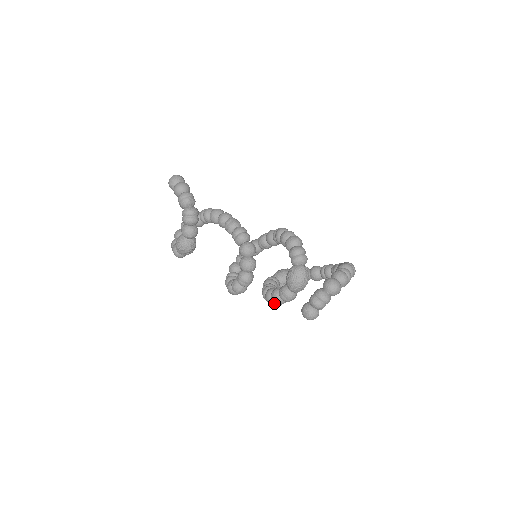
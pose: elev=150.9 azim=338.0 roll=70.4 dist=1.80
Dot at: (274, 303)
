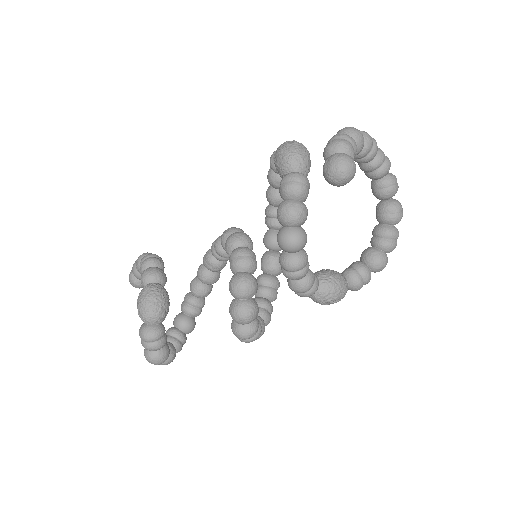
Dot at: (293, 233)
